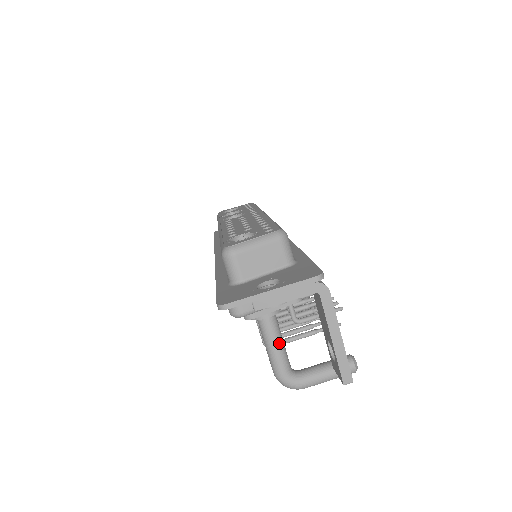
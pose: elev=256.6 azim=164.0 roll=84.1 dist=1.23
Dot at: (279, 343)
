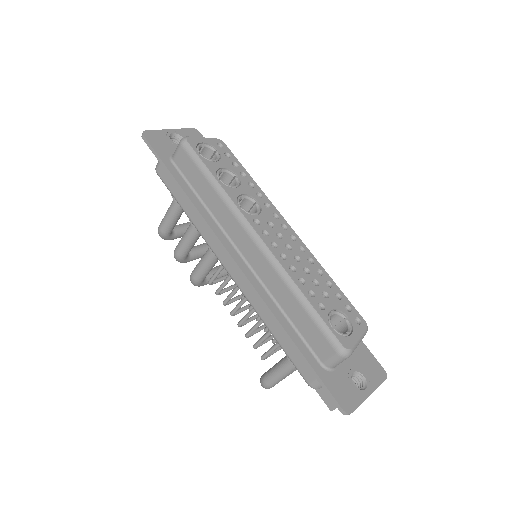
Dot at: occluded
